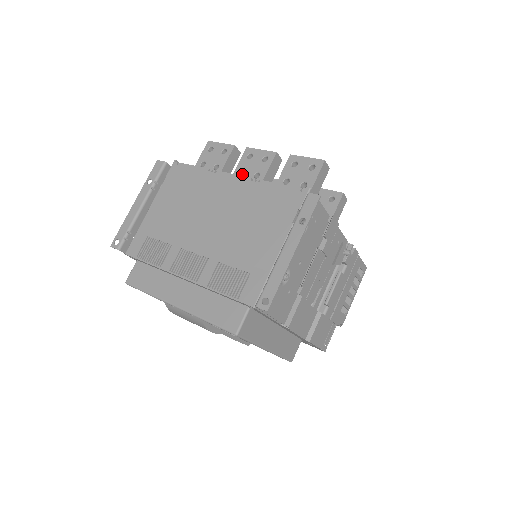
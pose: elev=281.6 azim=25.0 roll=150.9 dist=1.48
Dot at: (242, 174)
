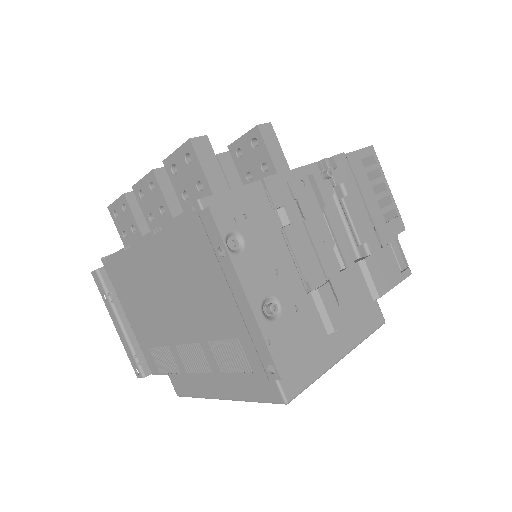
Dot at: occluded
